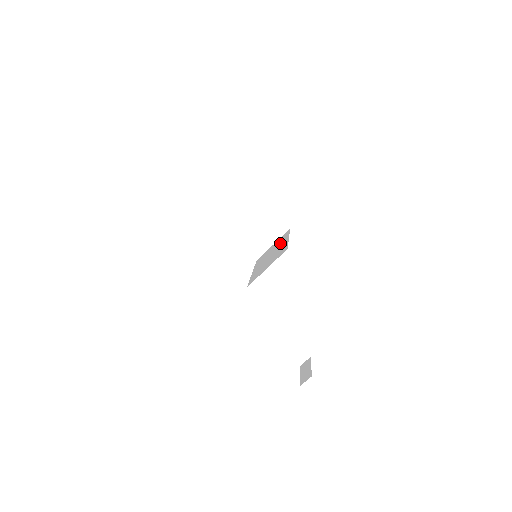
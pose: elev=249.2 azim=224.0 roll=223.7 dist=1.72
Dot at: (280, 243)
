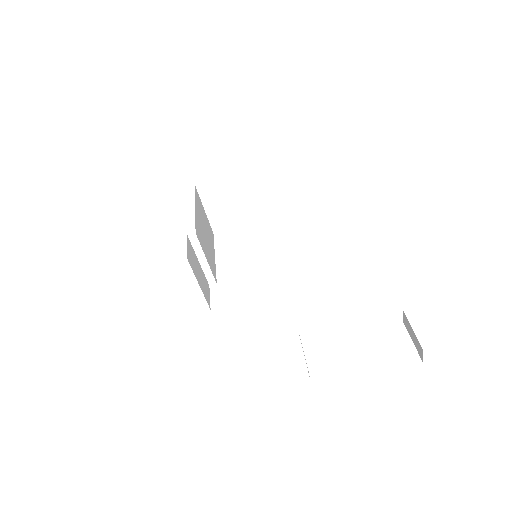
Dot at: occluded
